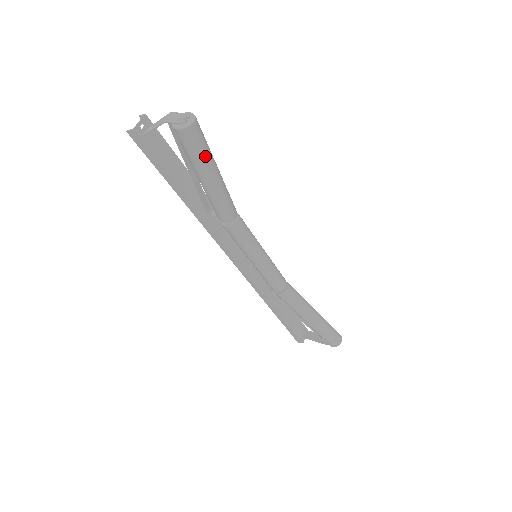
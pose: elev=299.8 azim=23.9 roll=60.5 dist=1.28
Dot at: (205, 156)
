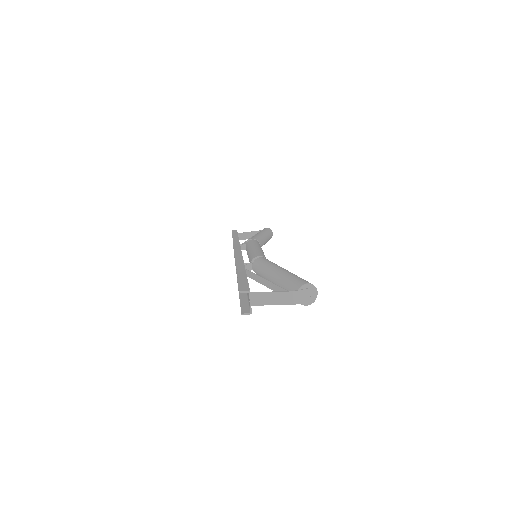
Dot at: occluded
